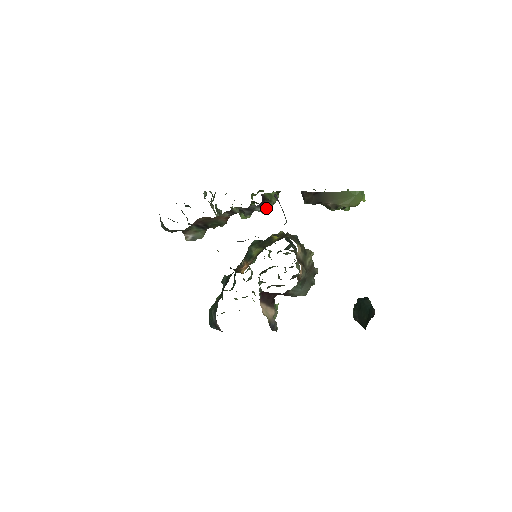
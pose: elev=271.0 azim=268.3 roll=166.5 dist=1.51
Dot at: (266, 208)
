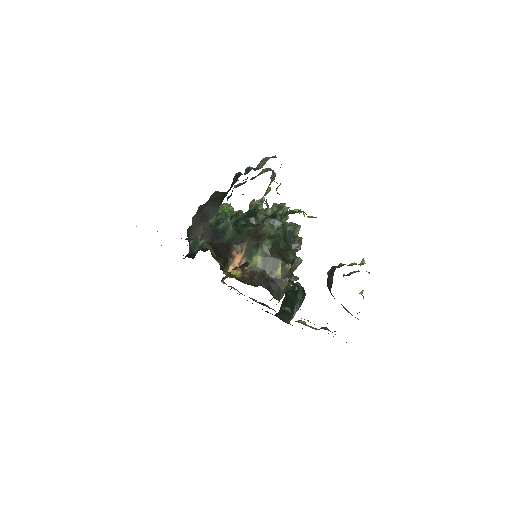
Dot at: occluded
